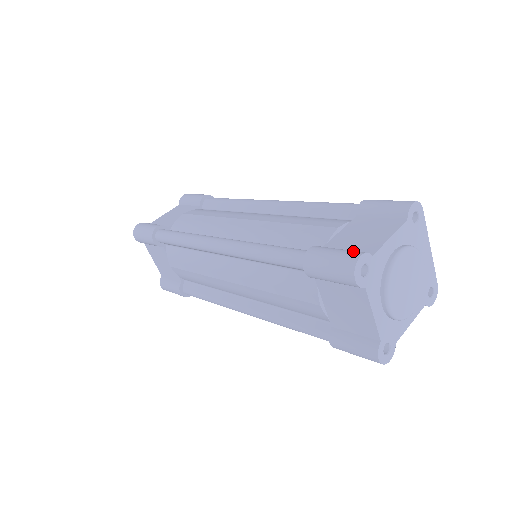
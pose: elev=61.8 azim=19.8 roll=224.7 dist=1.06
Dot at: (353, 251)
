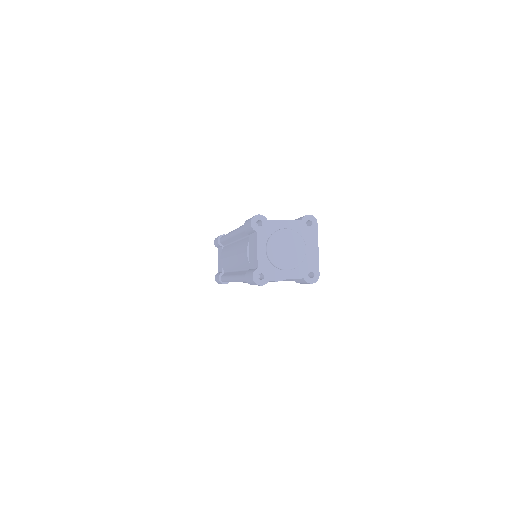
Dot at: occluded
